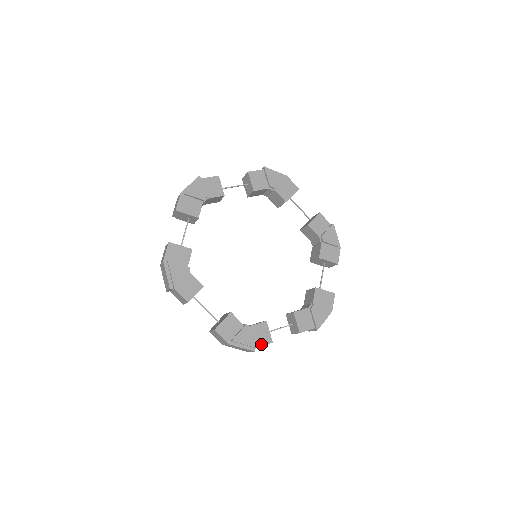
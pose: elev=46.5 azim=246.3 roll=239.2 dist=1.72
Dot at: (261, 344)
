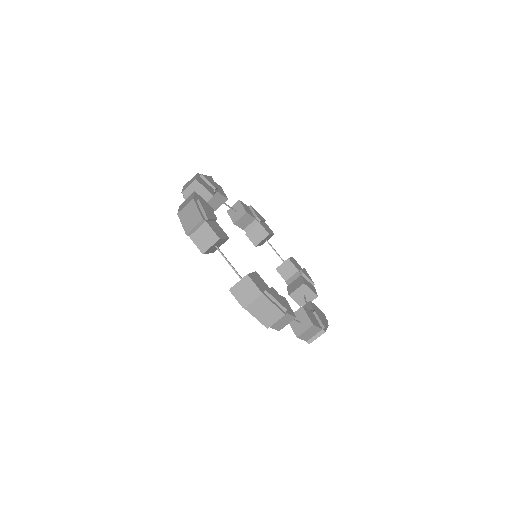
Dot at: (288, 312)
